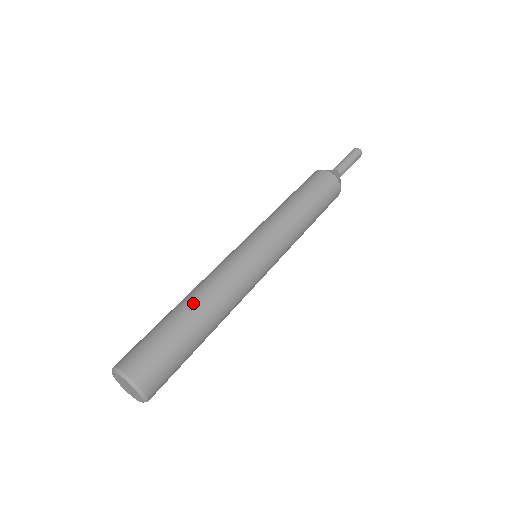
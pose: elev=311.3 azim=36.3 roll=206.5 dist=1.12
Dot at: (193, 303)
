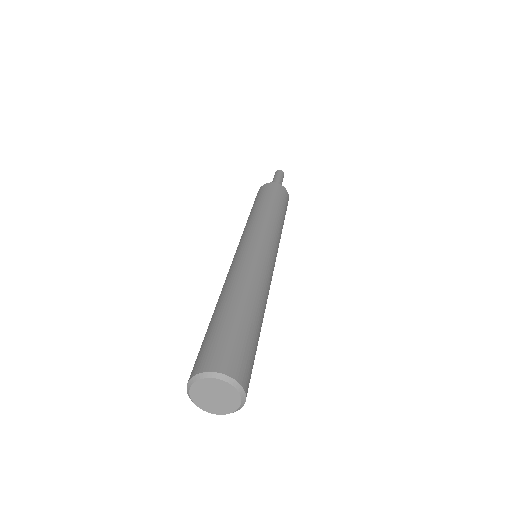
Dot at: (217, 303)
